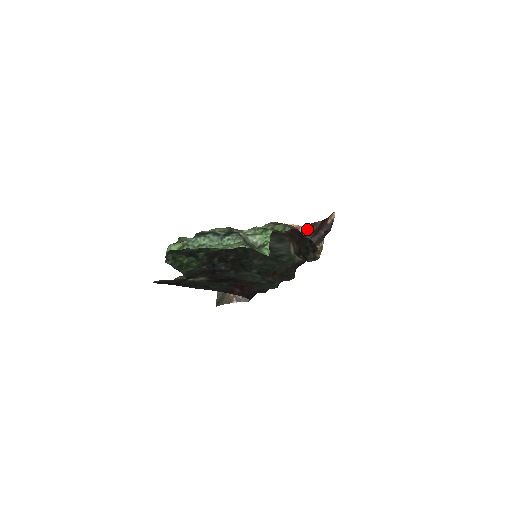
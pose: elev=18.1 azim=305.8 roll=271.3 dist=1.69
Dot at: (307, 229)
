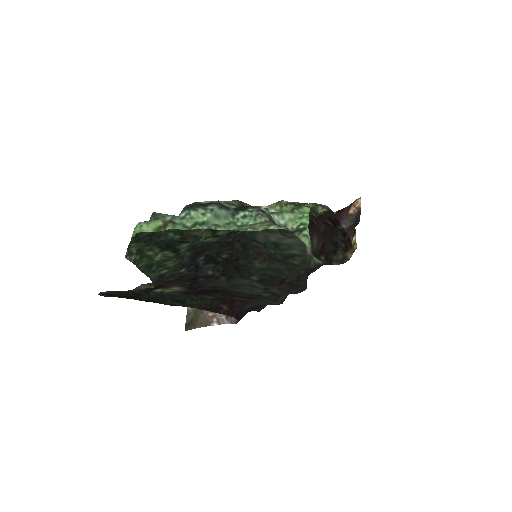
Dot at: occluded
